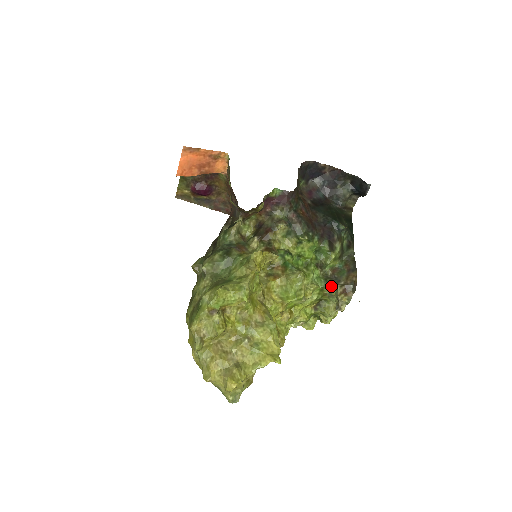
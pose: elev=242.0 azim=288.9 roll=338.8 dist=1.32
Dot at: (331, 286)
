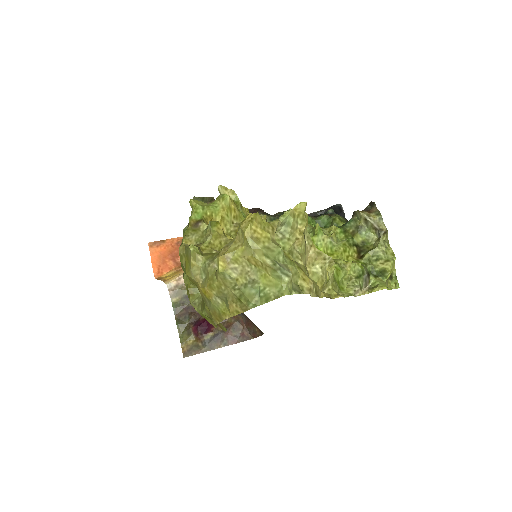
Dot at: (350, 221)
